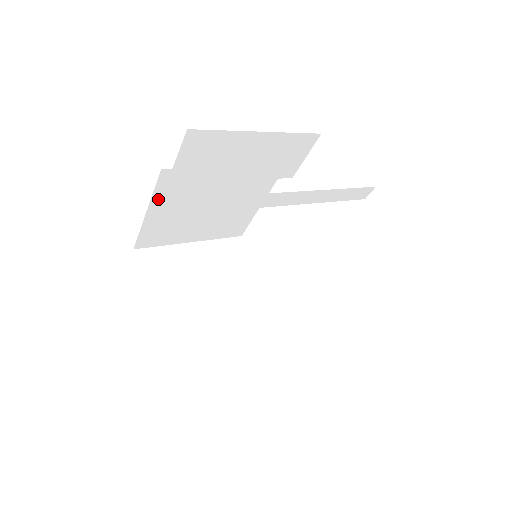
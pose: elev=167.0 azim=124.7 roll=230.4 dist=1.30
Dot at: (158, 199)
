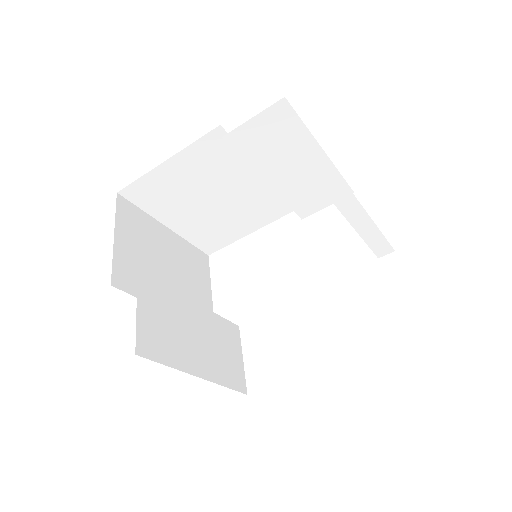
Dot at: (189, 154)
